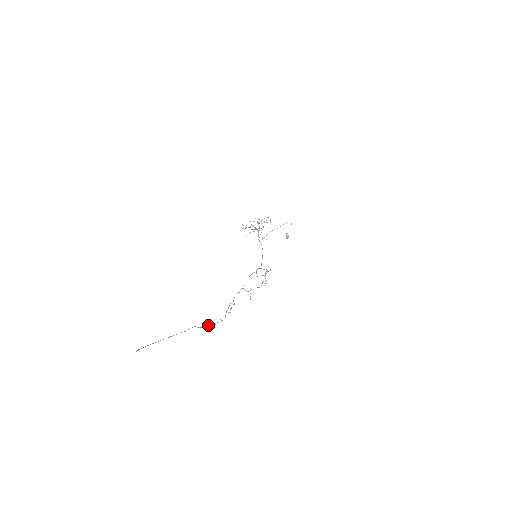
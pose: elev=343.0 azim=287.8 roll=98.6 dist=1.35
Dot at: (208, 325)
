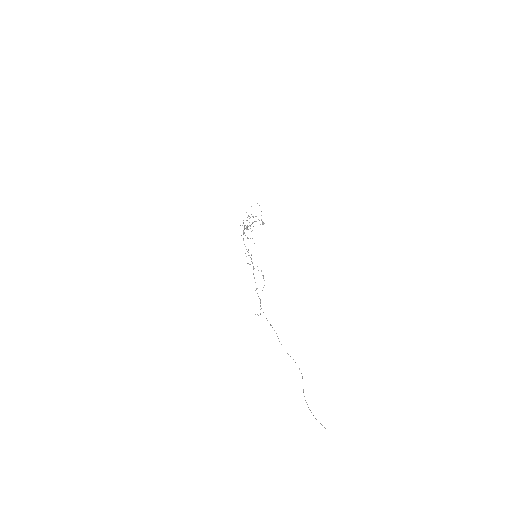
Dot at: (295, 362)
